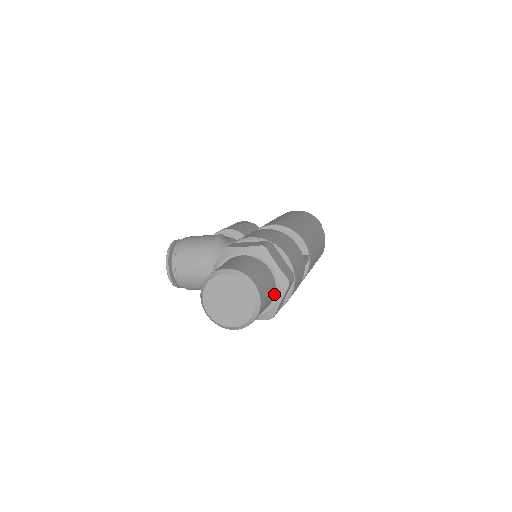
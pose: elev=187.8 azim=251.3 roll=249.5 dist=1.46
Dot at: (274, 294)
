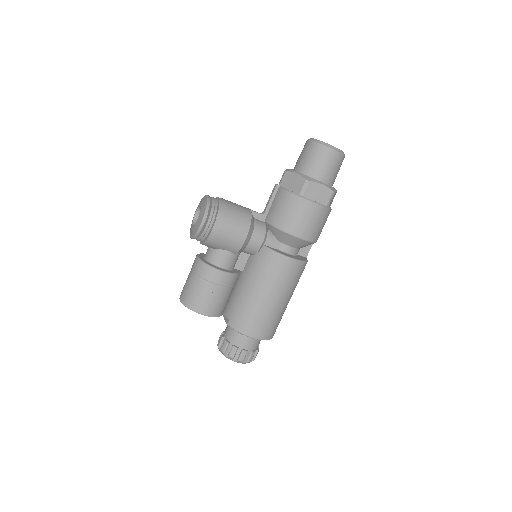
Dot at: occluded
